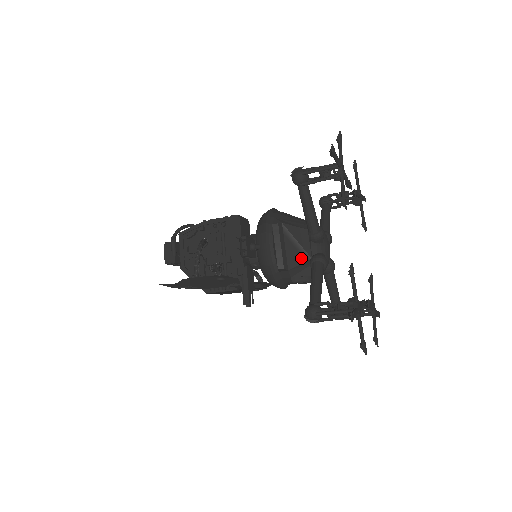
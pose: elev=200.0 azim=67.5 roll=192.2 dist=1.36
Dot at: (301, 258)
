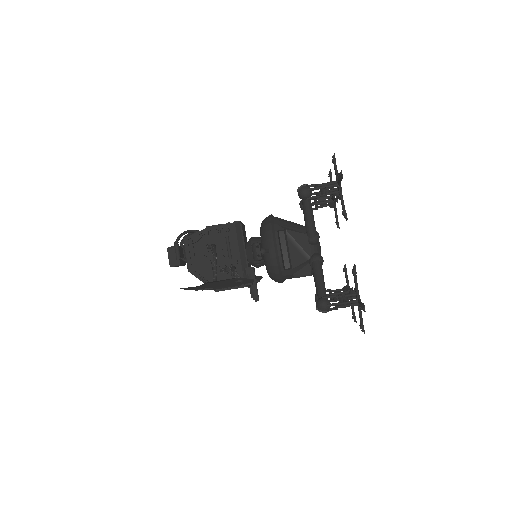
Dot at: (302, 258)
